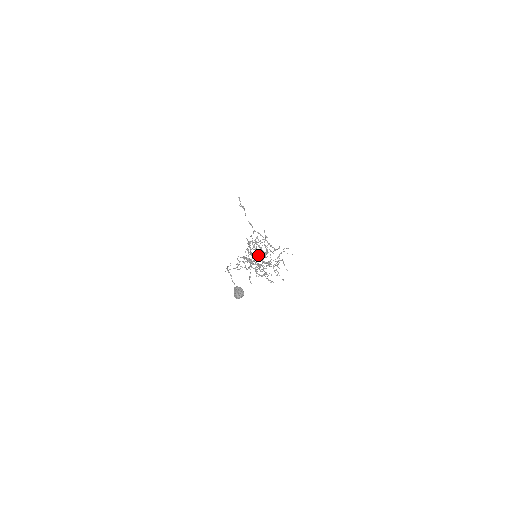
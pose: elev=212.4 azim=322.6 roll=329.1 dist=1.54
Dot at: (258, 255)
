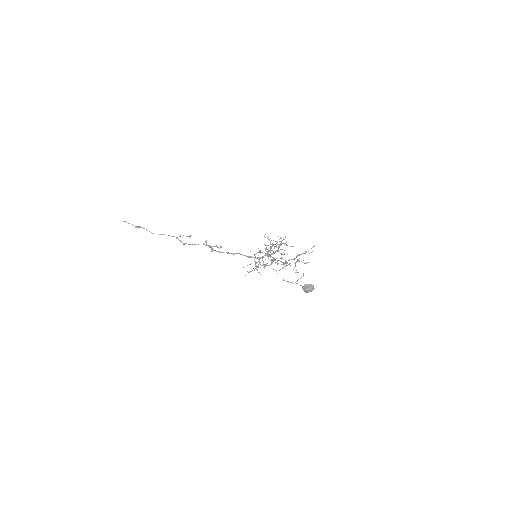
Dot at: occluded
